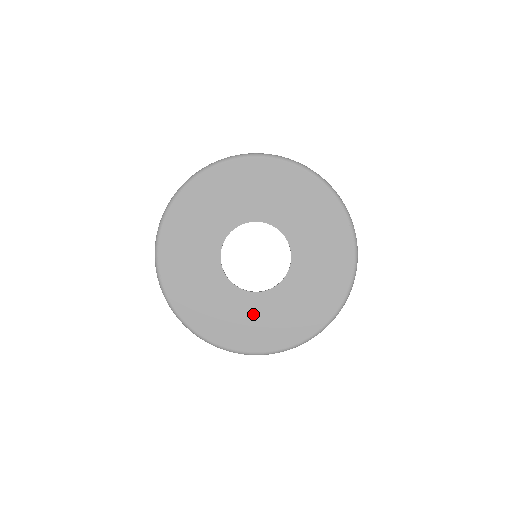
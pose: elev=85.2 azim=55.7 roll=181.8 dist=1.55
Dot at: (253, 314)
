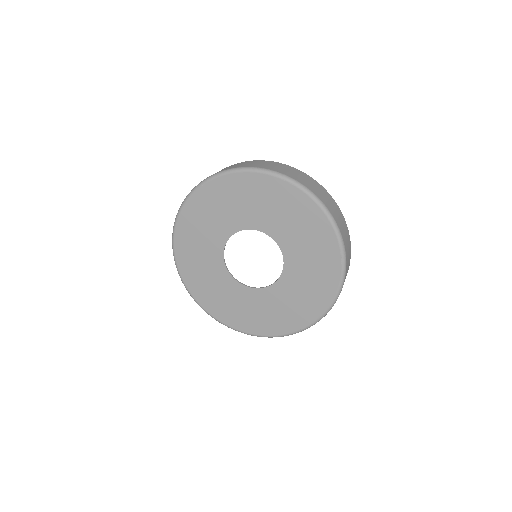
Dot at: (246, 304)
